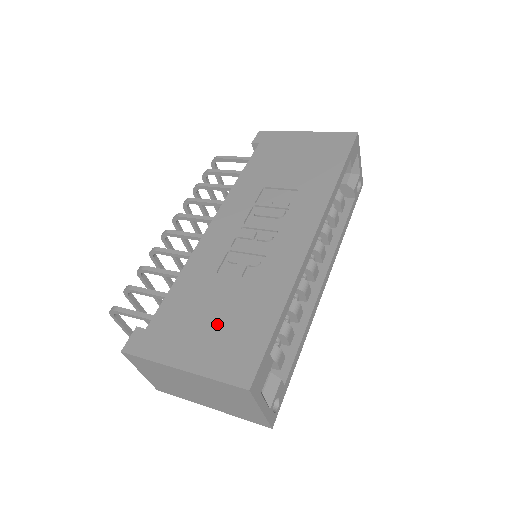
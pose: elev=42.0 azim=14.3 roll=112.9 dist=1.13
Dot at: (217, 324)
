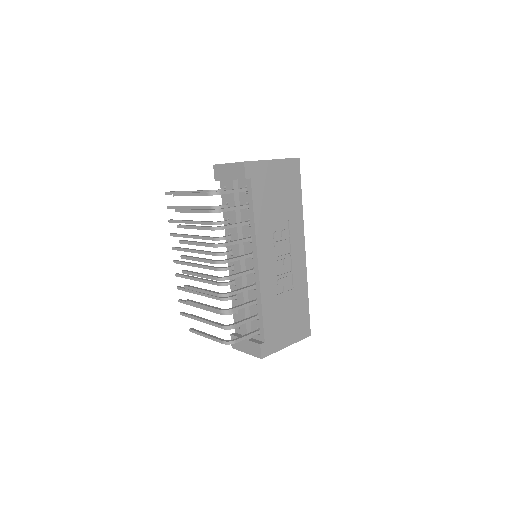
Dot at: (290, 320)
